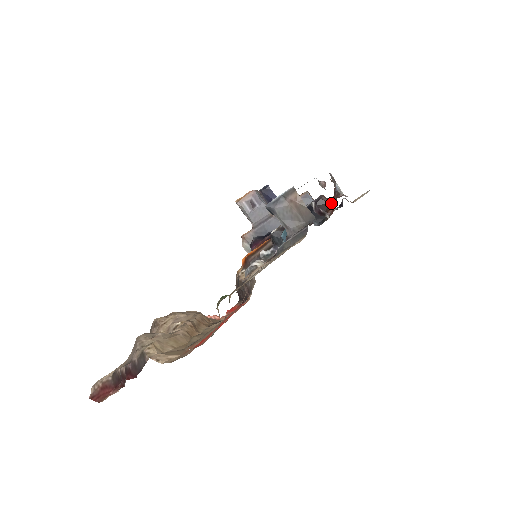
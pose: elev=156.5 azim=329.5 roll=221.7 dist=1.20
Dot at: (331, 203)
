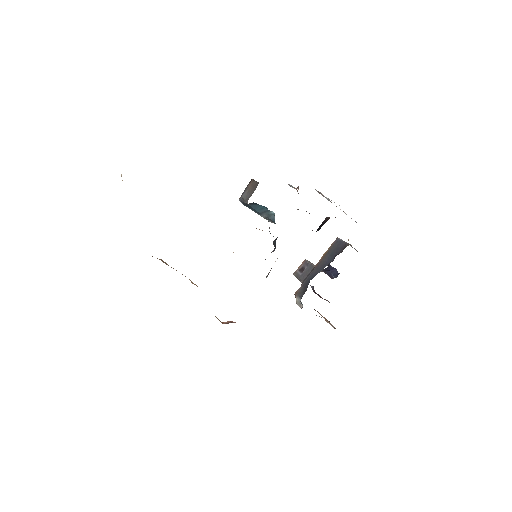
Dot at: occluded
